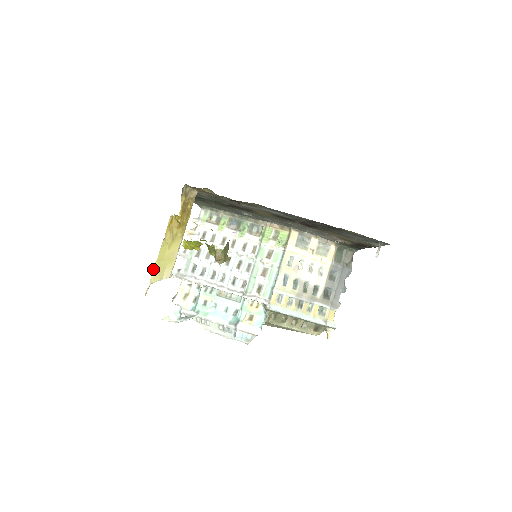
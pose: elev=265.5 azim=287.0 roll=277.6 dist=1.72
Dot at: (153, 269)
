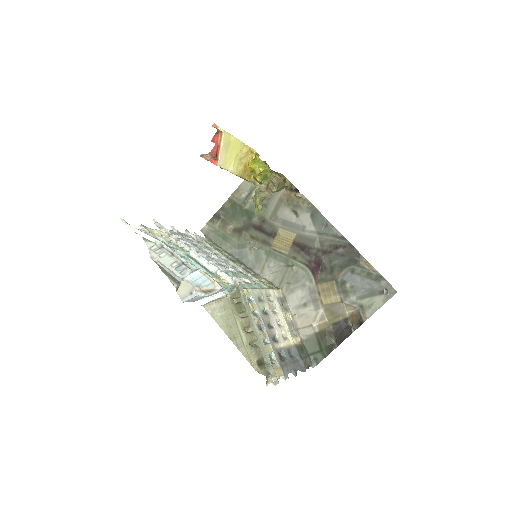
Dot at: (230, 135)
